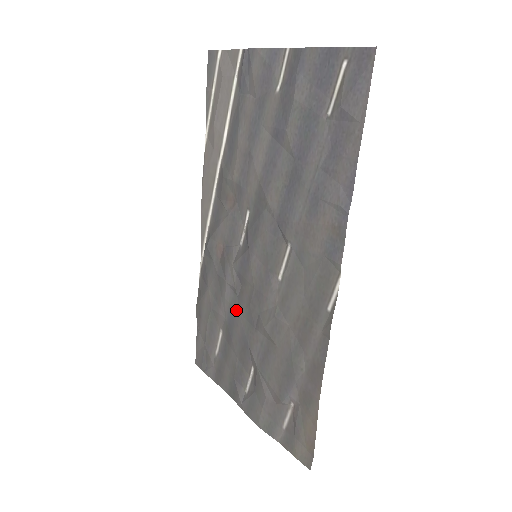
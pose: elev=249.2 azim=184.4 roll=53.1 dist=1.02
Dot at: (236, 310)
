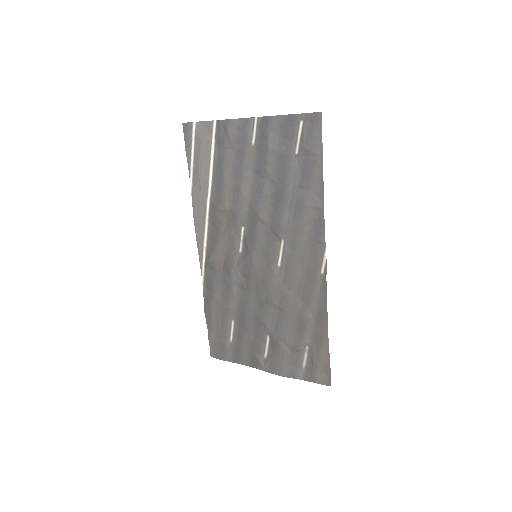
Dot at: (245, 300)
